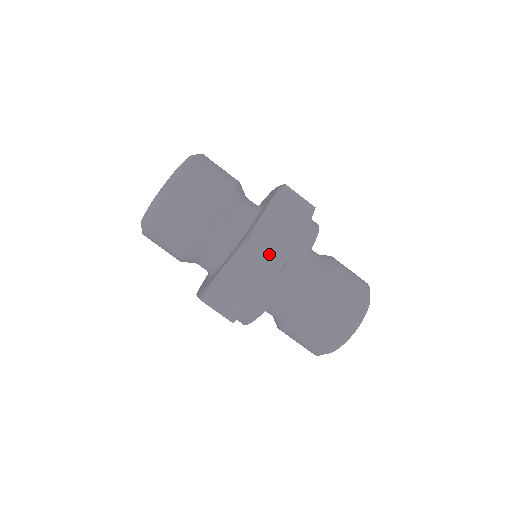
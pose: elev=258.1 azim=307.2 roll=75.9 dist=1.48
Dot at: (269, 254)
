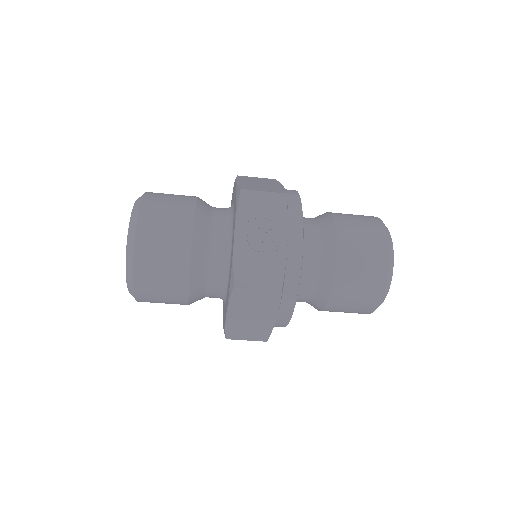
Dot at: (249, 340)
